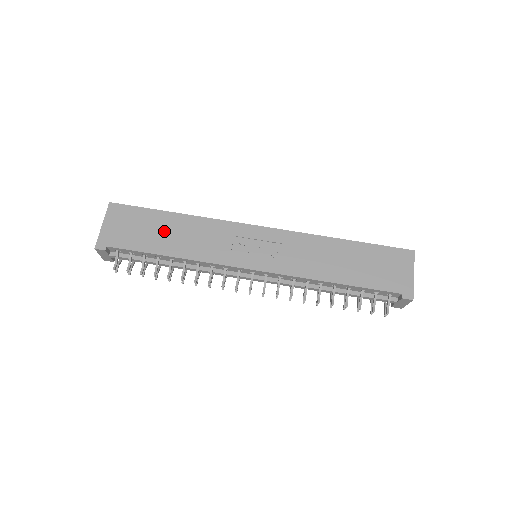
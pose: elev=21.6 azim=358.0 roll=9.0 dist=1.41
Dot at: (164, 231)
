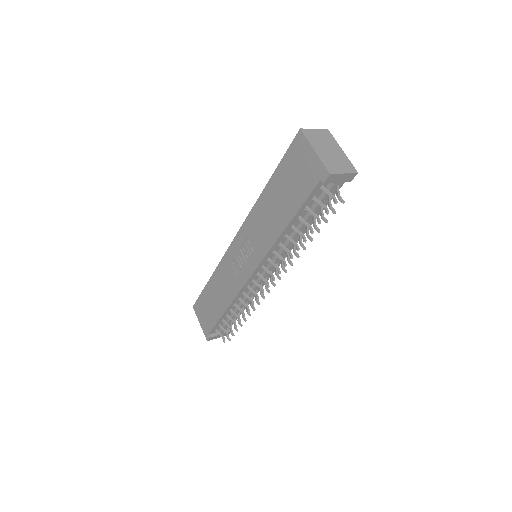
Dot at: (214, 298)
